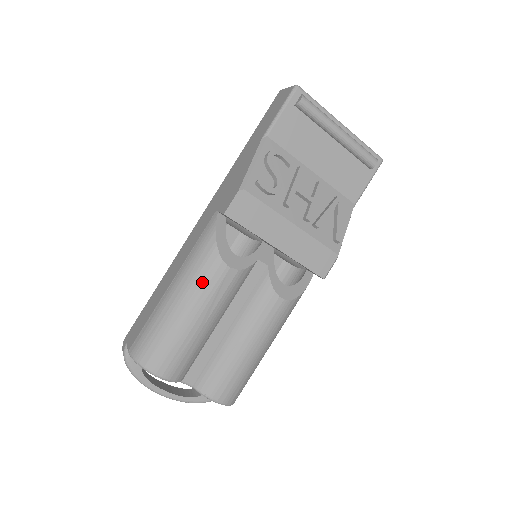
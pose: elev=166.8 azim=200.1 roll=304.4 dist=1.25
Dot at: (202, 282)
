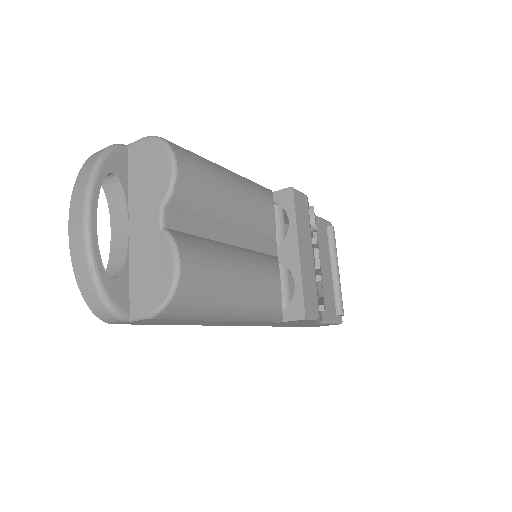
Dot at: (254, 186)
